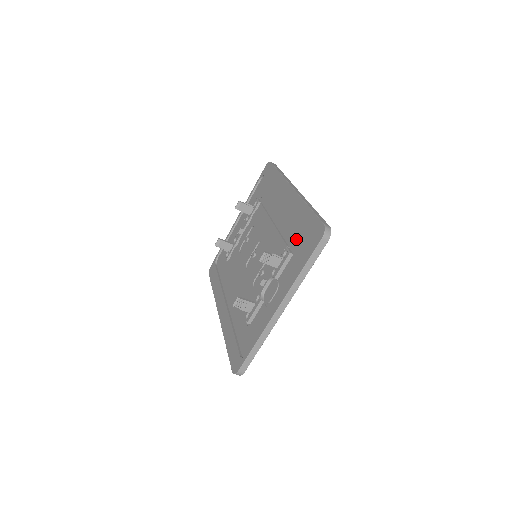
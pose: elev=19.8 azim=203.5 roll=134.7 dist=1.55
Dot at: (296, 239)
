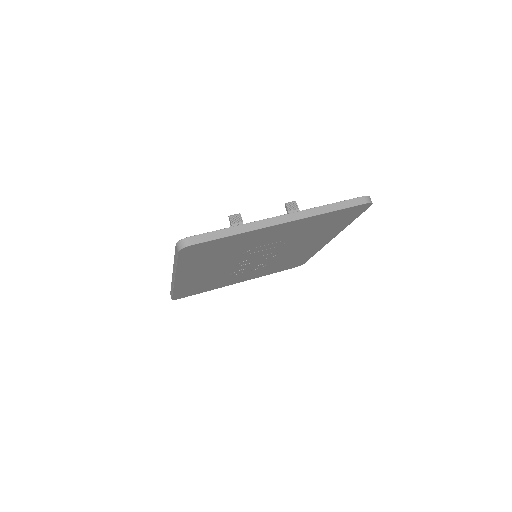
Dot at: occluded
